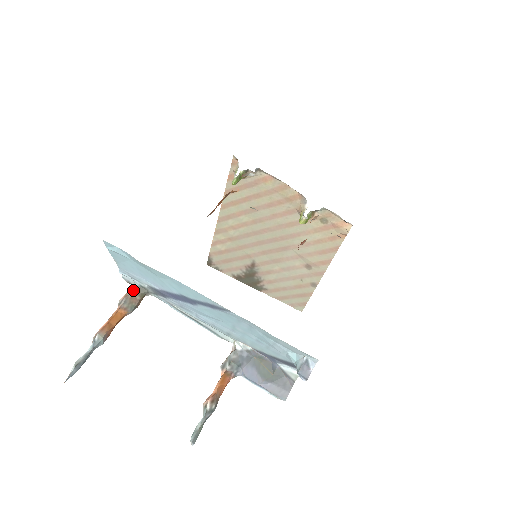
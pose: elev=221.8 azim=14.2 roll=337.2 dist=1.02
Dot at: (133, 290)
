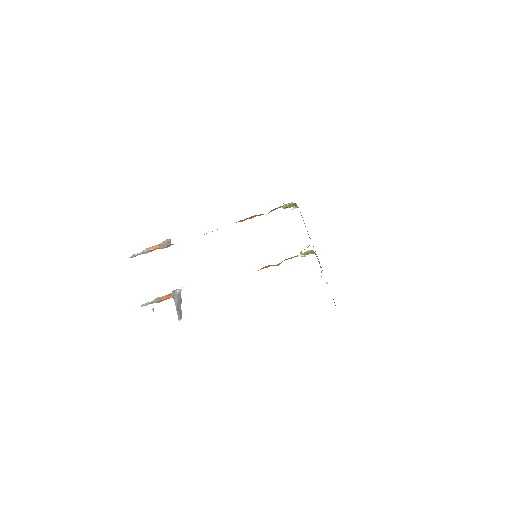
Dot at: (168, 240)
